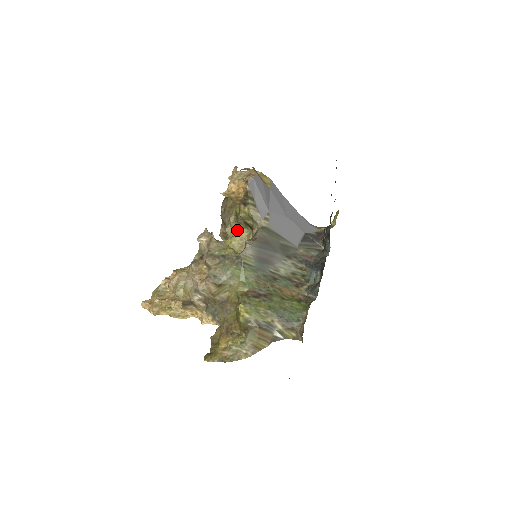
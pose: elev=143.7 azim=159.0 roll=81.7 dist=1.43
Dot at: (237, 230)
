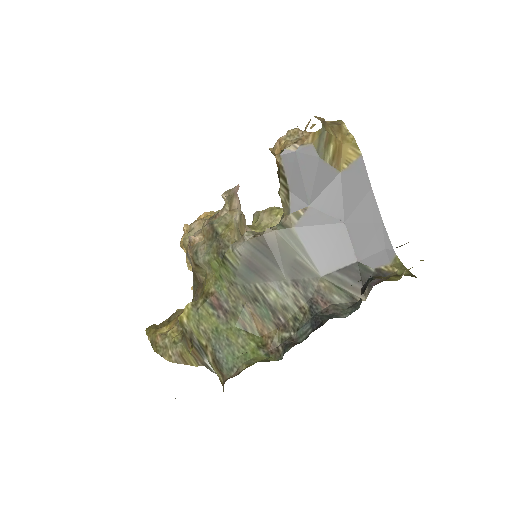
Dot at: occluded
